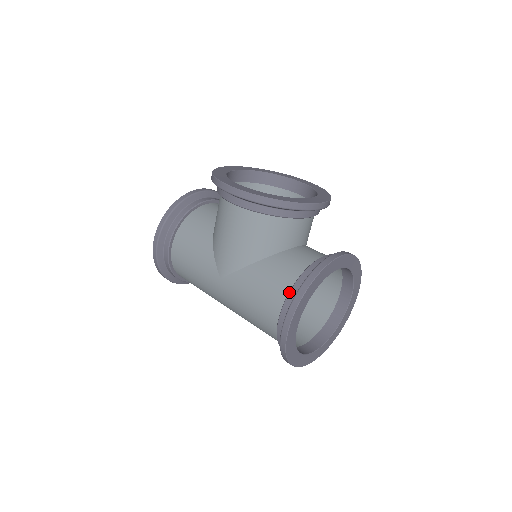
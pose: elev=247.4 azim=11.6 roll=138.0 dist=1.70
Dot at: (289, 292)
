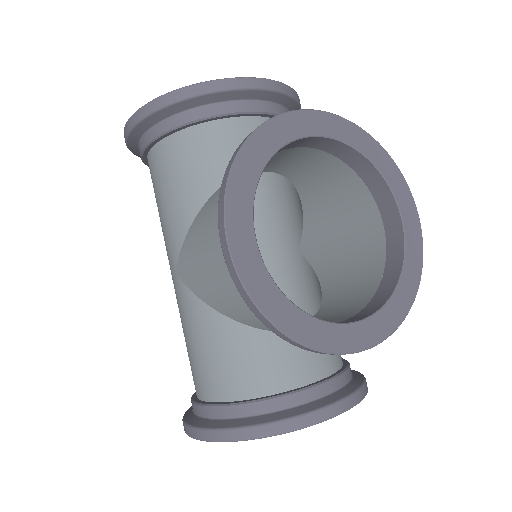
Dot at: (223, 406)
